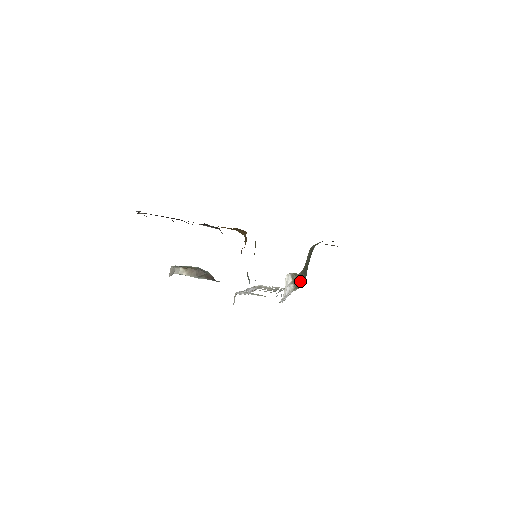
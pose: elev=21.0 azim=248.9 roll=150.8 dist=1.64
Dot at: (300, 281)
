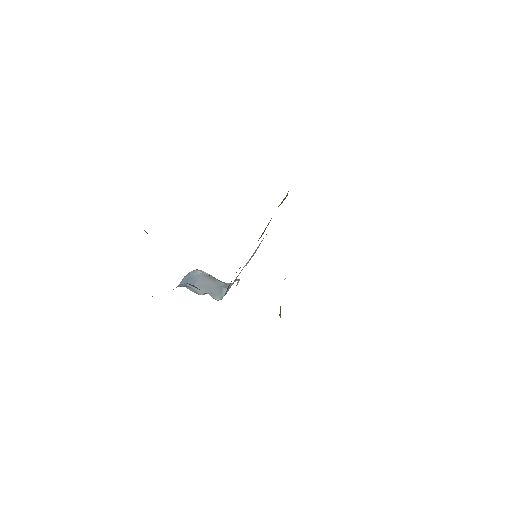
Dot at: occluded
